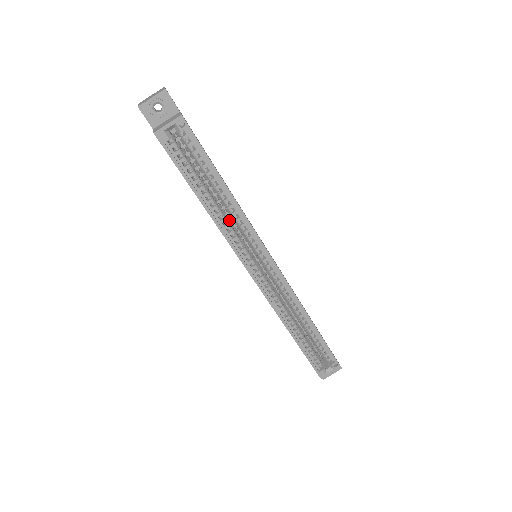
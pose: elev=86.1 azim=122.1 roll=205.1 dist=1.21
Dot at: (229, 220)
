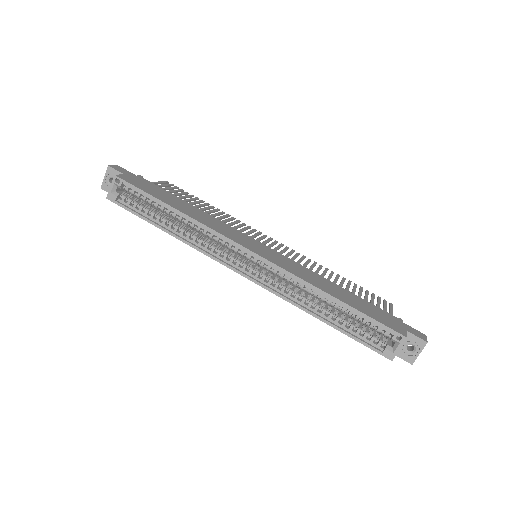
Dot at: occluded
